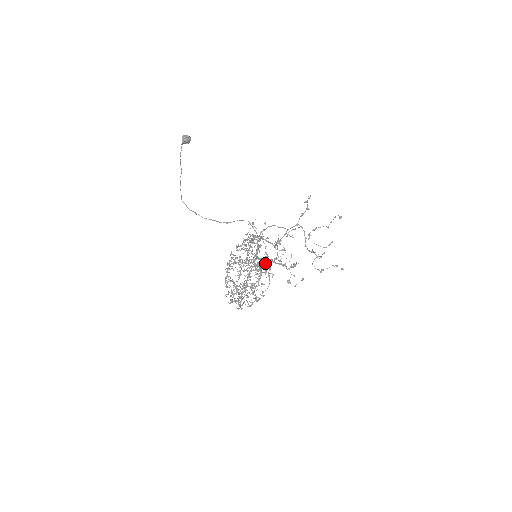
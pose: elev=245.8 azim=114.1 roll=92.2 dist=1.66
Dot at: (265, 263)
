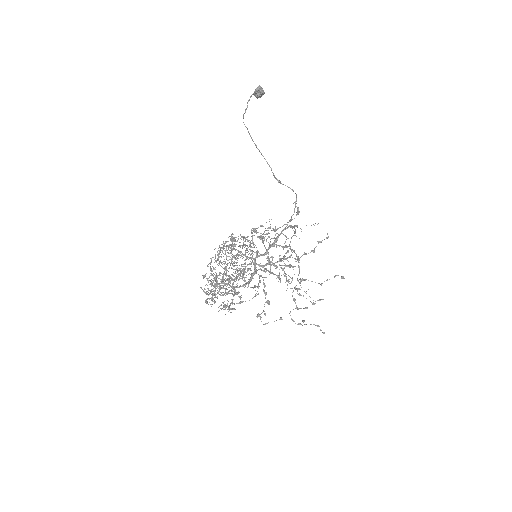
Dot at: occluded
